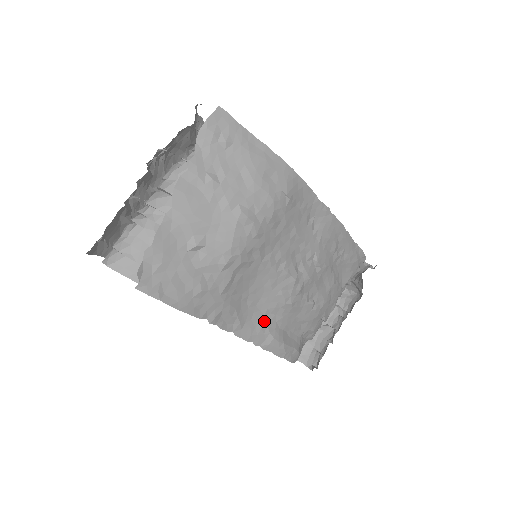
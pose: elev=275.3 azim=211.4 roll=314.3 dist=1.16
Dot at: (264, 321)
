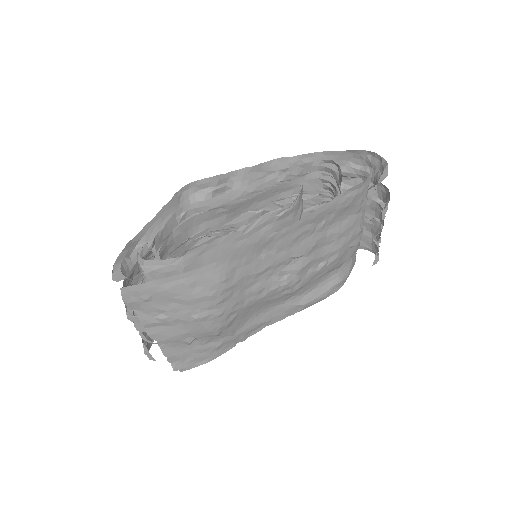
Dot at: (286, 305)
